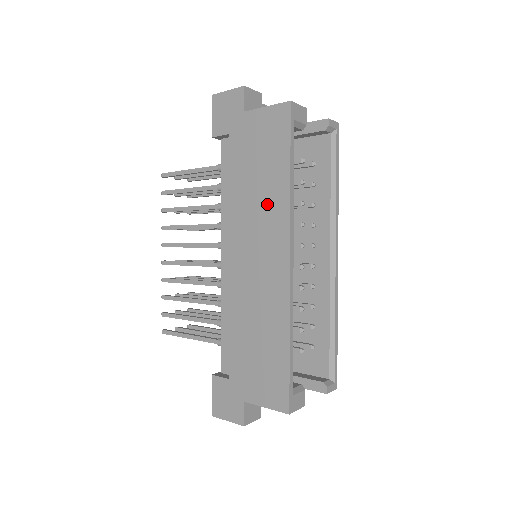
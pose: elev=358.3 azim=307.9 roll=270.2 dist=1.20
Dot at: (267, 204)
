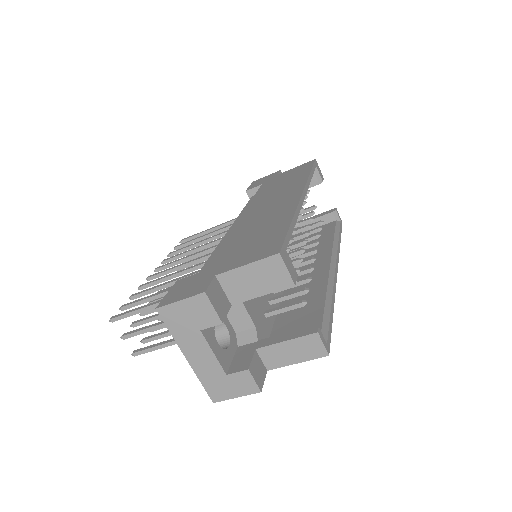
Dot at: (287, 187)
